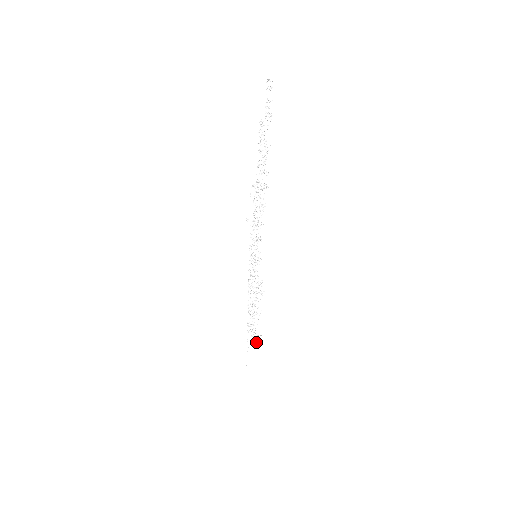
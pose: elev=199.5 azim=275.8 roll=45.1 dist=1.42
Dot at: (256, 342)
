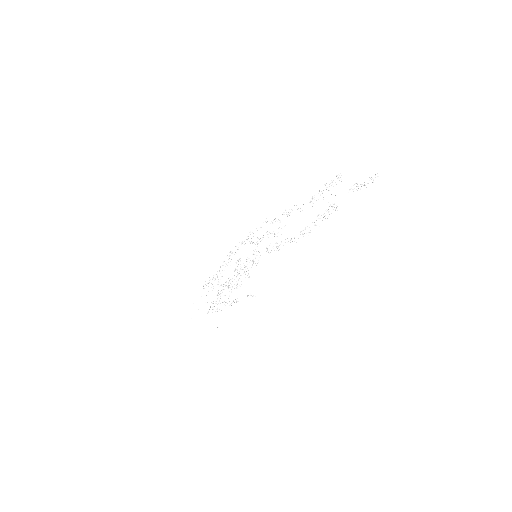
Dot at: (218, 327)
